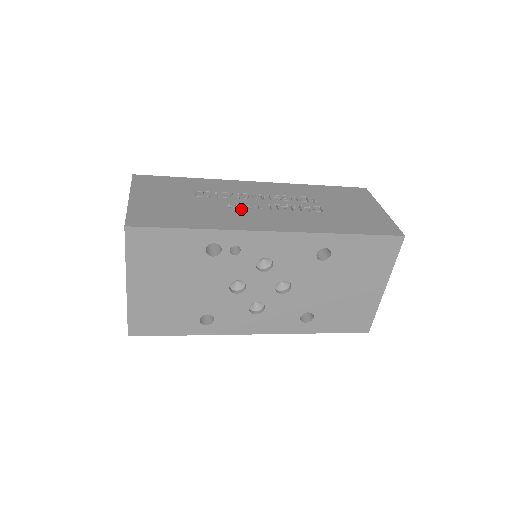
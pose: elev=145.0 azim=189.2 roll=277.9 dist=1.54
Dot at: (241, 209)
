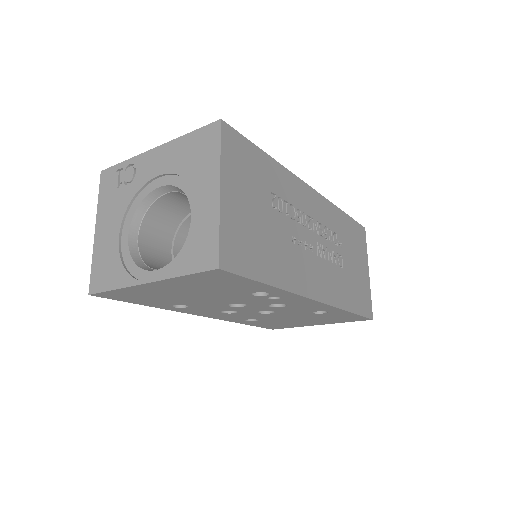
Dot at: (301, 249)
